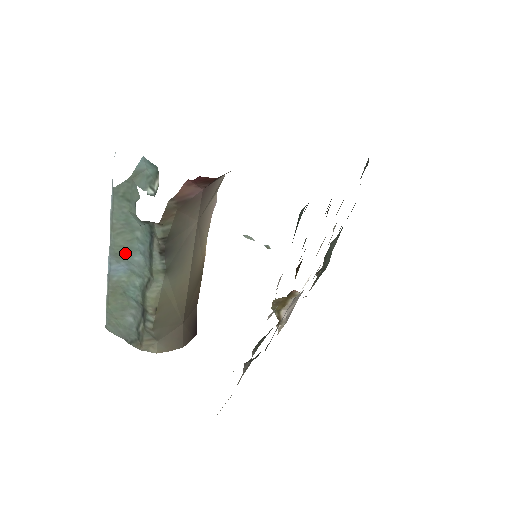
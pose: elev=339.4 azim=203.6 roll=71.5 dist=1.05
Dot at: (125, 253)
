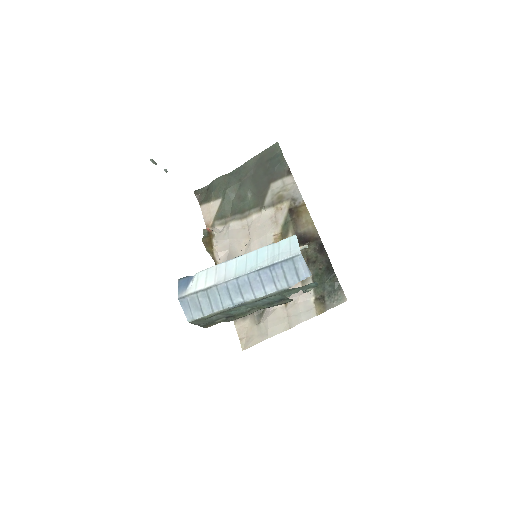
Dot at: (253, 302)
